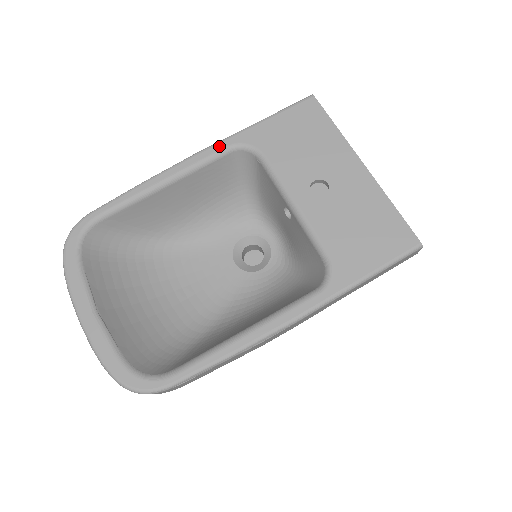
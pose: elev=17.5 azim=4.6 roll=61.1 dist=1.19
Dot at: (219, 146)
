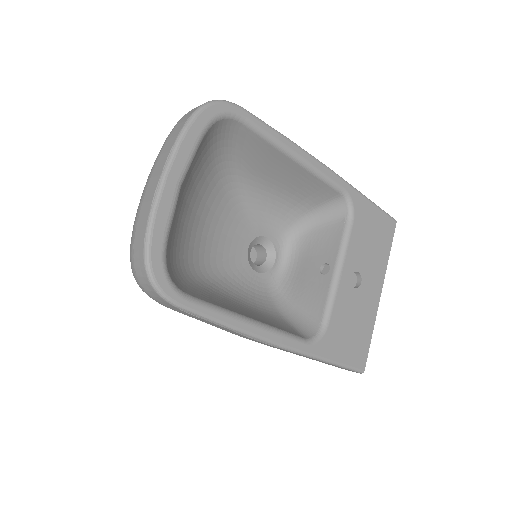
Dot at: (342, 182)
